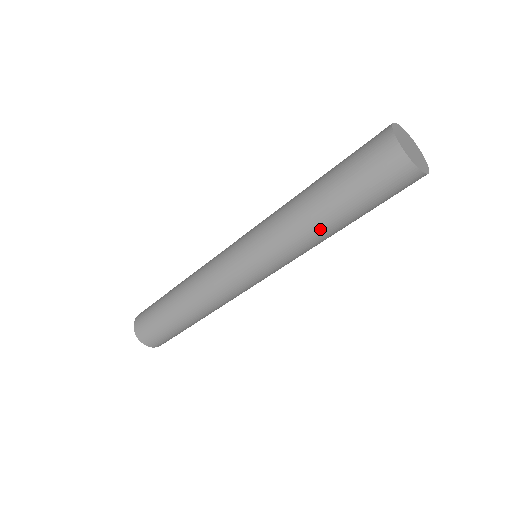
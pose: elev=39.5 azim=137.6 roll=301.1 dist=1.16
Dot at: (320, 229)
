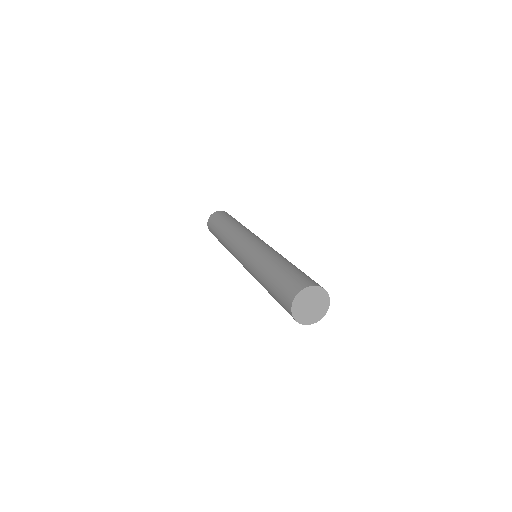
Dot at: occluded
